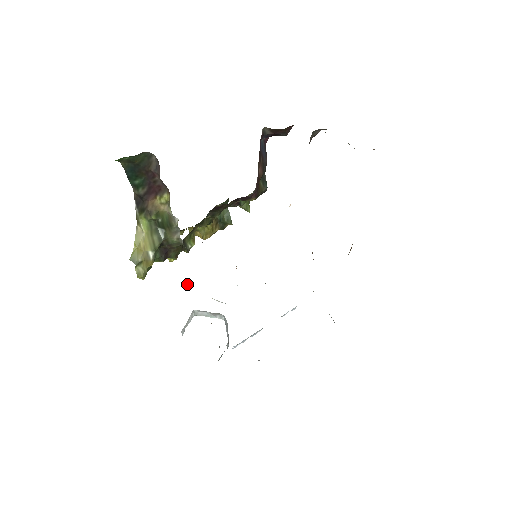
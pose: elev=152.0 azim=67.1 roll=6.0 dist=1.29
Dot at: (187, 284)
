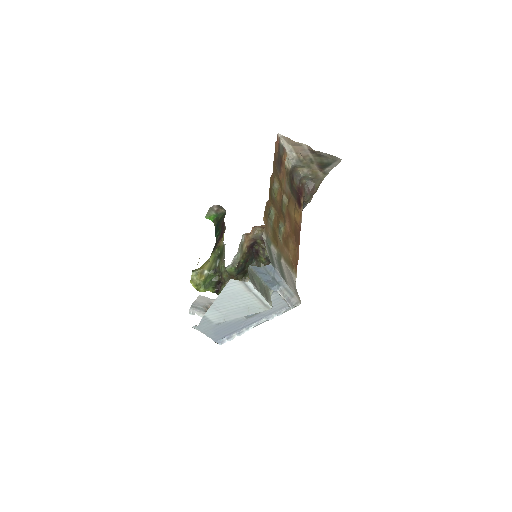
Dot at: occluded
